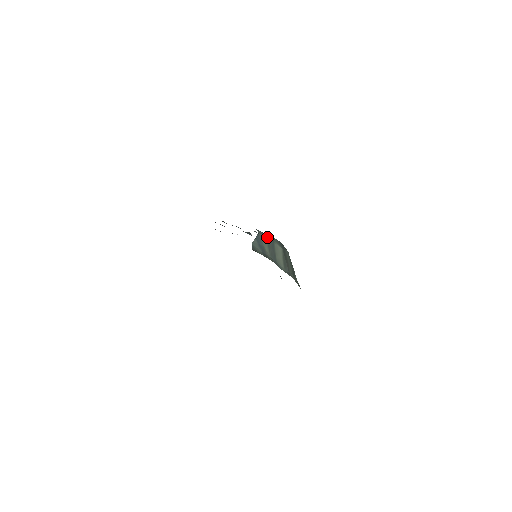
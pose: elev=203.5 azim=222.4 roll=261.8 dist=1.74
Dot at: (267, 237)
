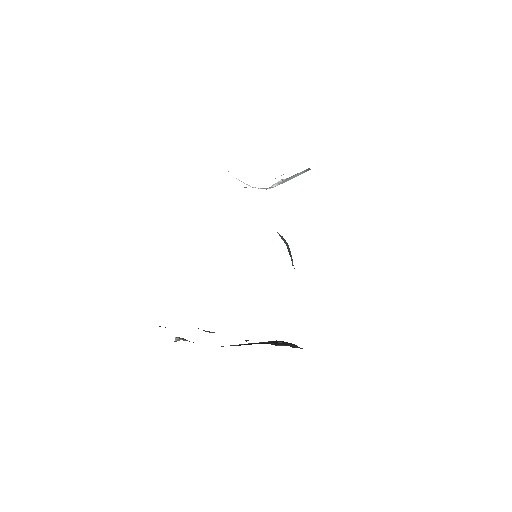
Dot at: occluded
